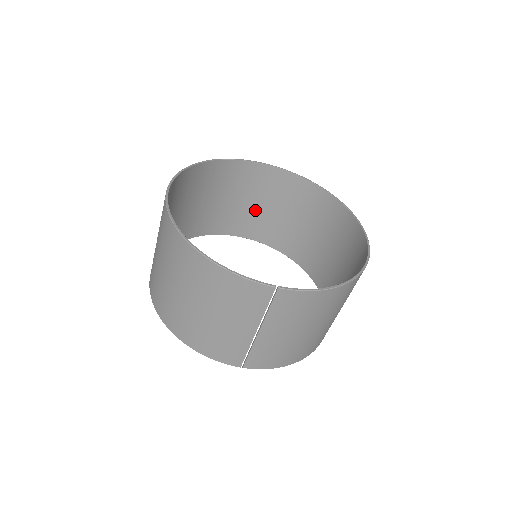
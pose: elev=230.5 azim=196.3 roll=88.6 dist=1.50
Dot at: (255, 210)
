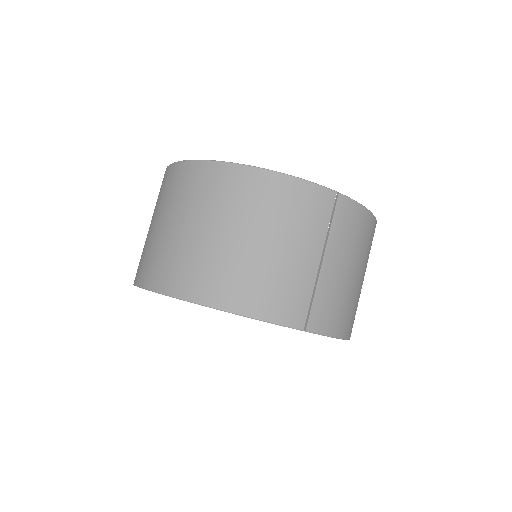
Dot at: occluded
